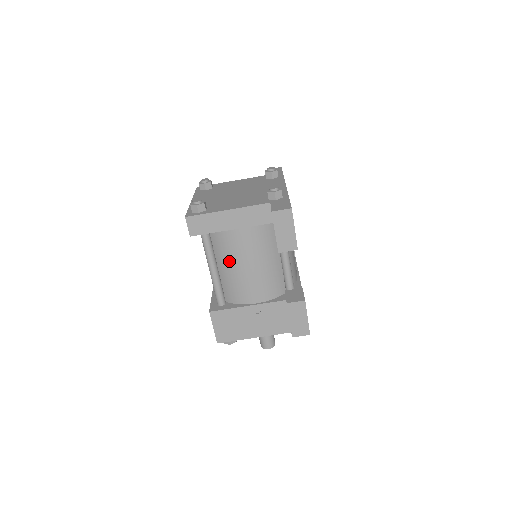
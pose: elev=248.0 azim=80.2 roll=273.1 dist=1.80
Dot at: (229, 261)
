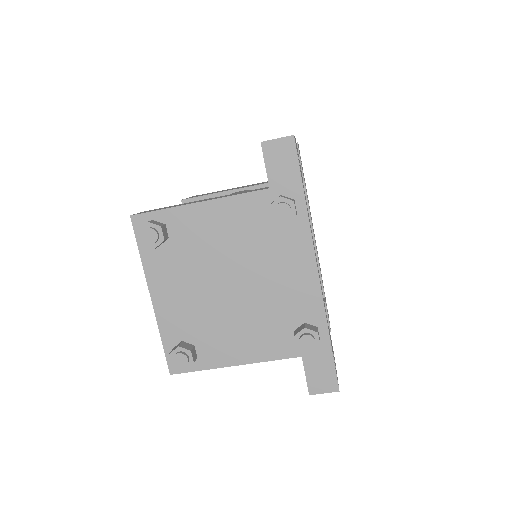
Dot at: occluded
